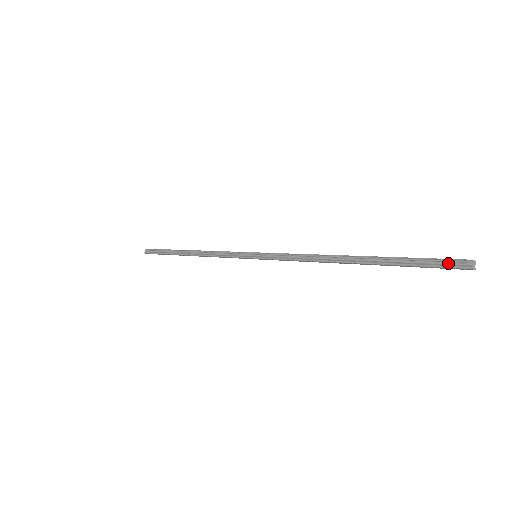
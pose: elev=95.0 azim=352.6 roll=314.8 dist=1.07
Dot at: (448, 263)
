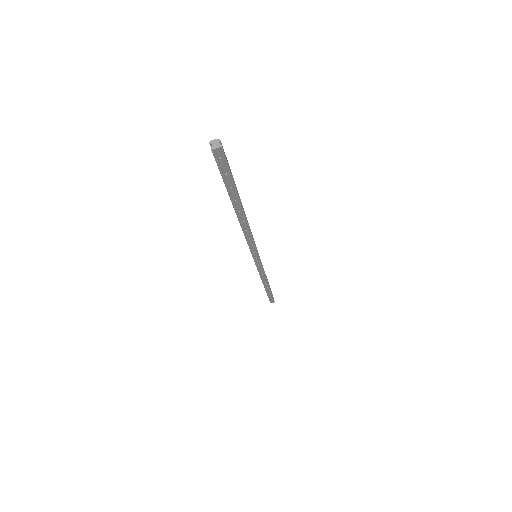
Dot at: (217, 159)
